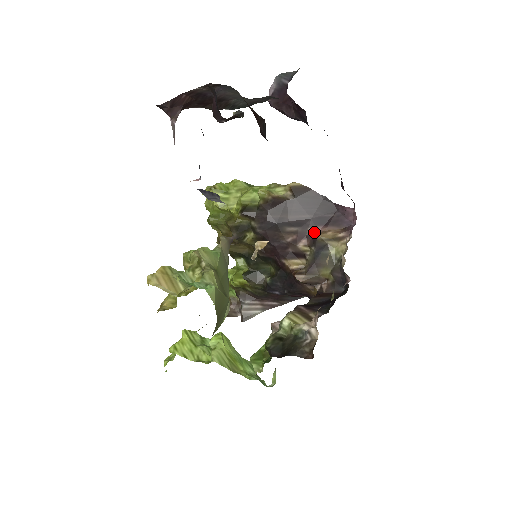
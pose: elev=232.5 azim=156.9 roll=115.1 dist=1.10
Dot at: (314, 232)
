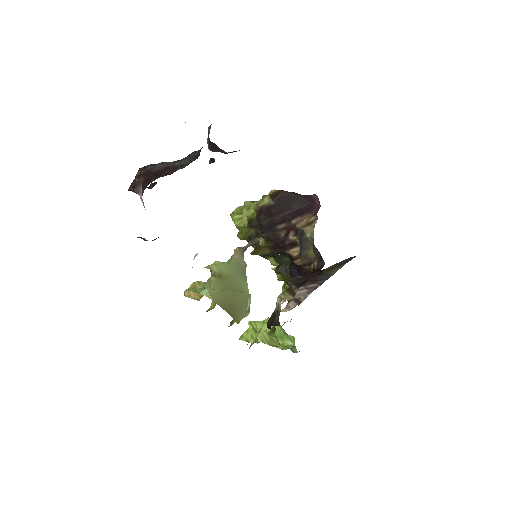
Dot at: (295, 223)
